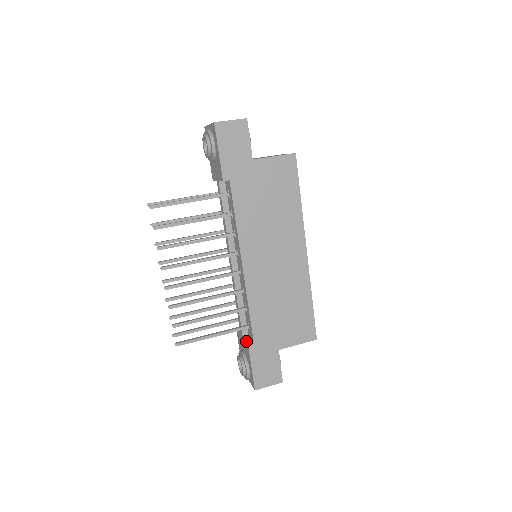
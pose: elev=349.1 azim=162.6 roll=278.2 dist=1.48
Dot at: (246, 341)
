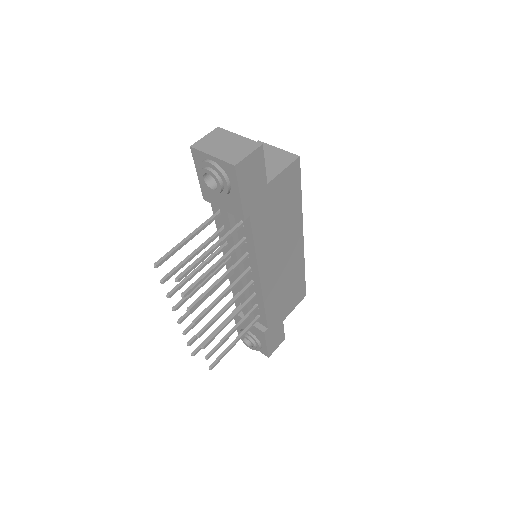
Dot at: (260, 330)
